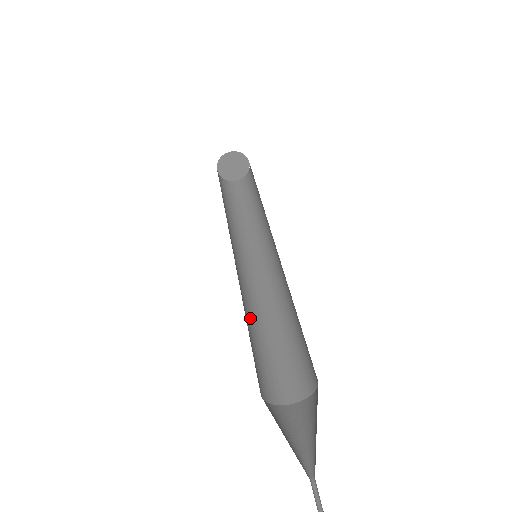
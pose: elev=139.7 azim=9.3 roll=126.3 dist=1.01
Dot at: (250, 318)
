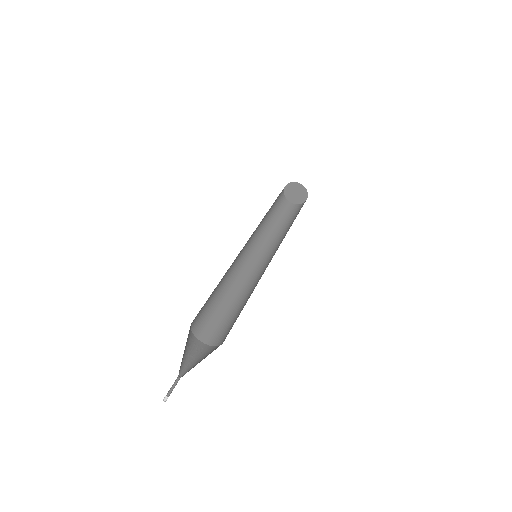
Dot at: (222, 286)
